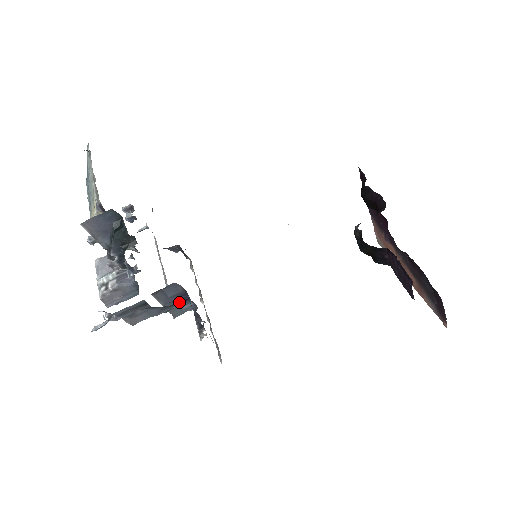
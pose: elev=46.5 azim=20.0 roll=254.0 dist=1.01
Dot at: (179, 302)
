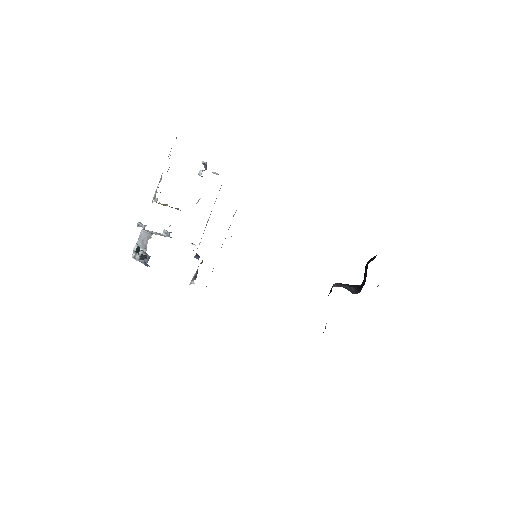
Dot at: occluded
